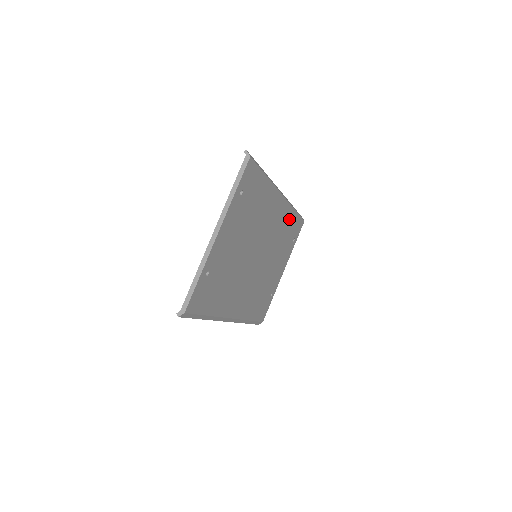
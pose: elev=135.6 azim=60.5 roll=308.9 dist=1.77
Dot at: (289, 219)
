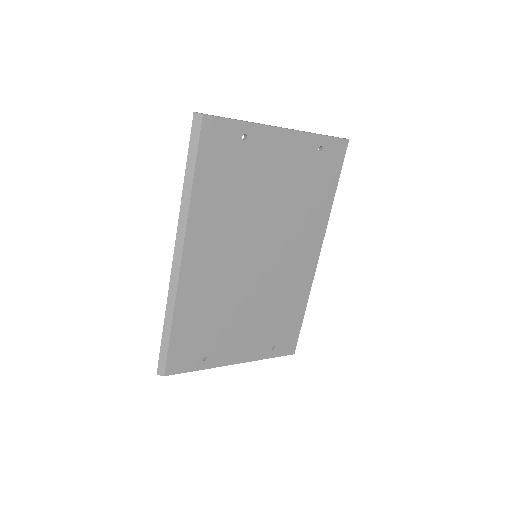
Dot at: (296, 303)
